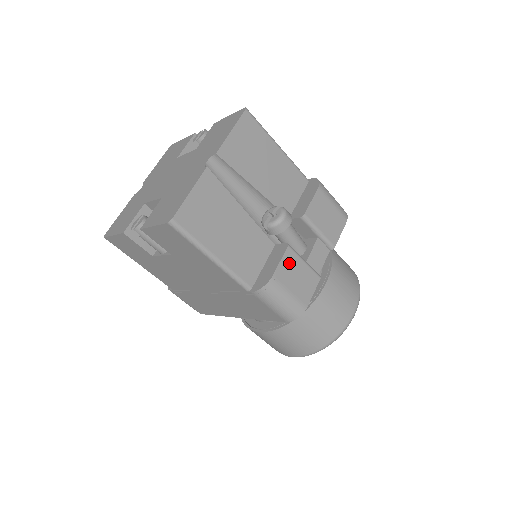
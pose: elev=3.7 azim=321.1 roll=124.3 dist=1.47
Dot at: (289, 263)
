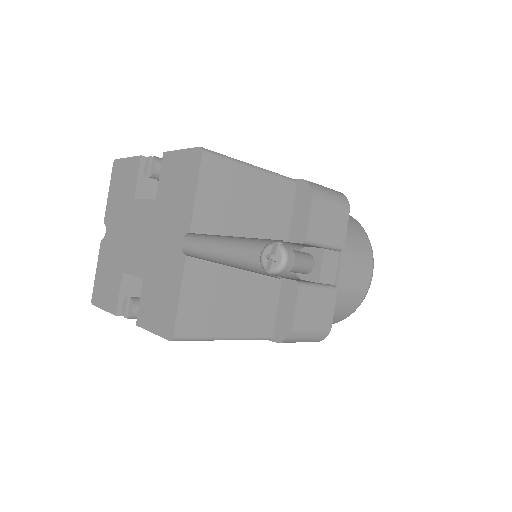
Dot at: (304, 301)
